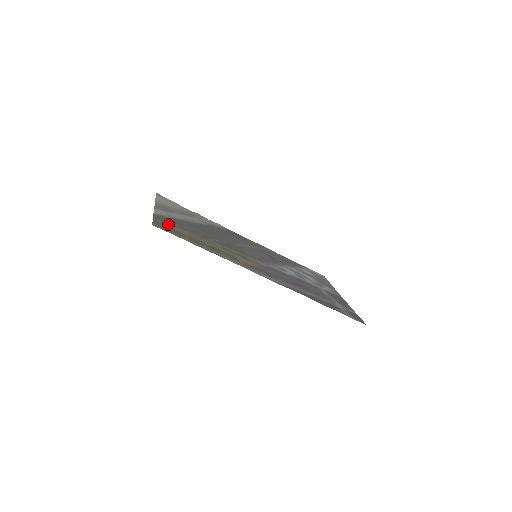
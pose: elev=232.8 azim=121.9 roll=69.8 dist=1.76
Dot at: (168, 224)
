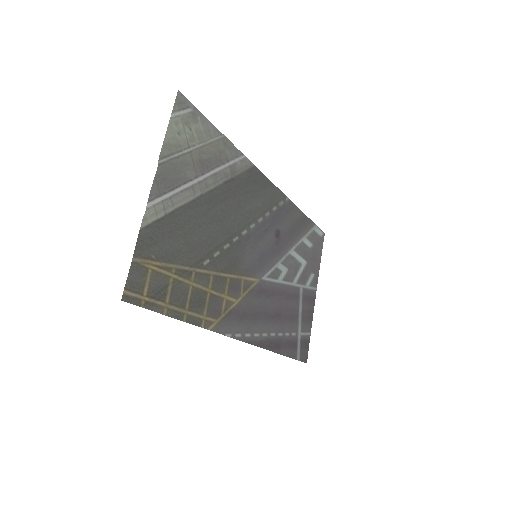
Dot at: (153, 260)
